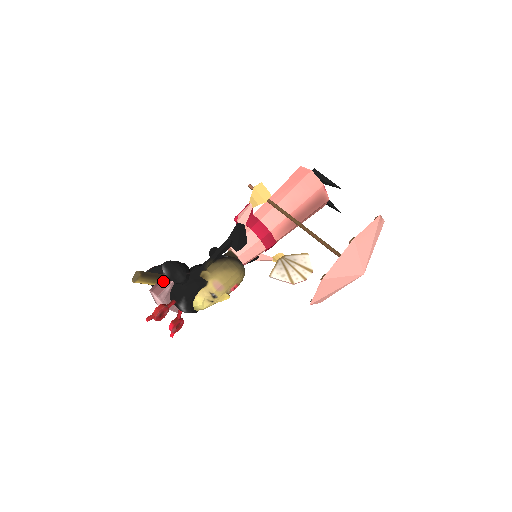
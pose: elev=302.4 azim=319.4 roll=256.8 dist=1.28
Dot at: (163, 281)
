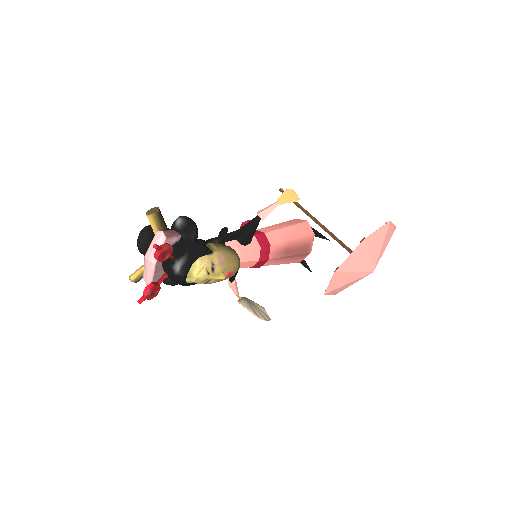
Dot at: (173, 231)
